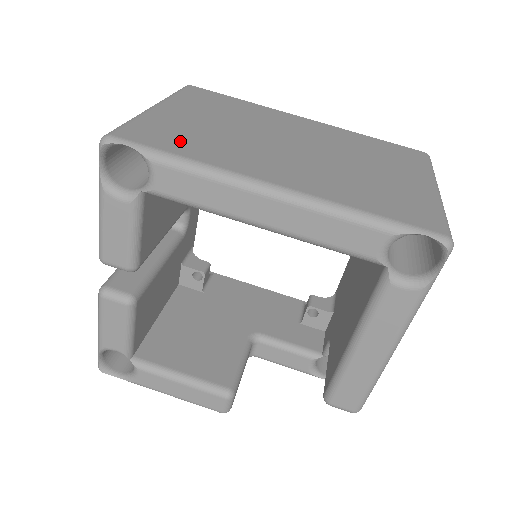
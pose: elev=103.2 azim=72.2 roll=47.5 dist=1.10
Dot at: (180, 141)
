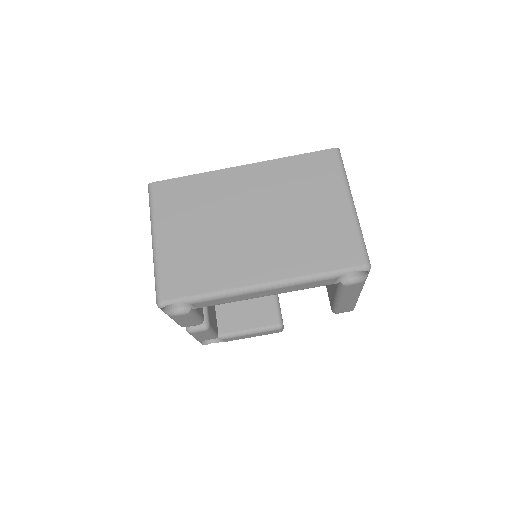
Dot at: (195, 276)
